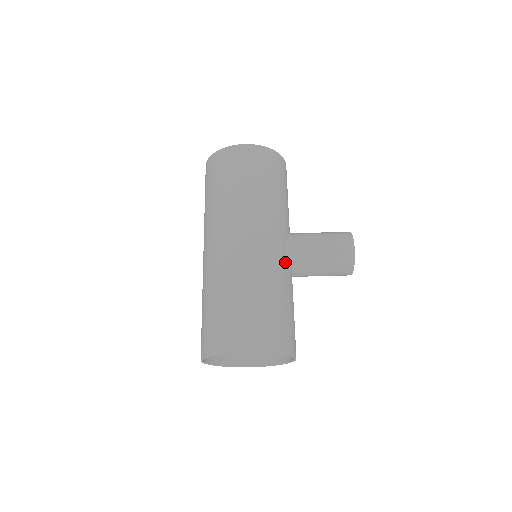
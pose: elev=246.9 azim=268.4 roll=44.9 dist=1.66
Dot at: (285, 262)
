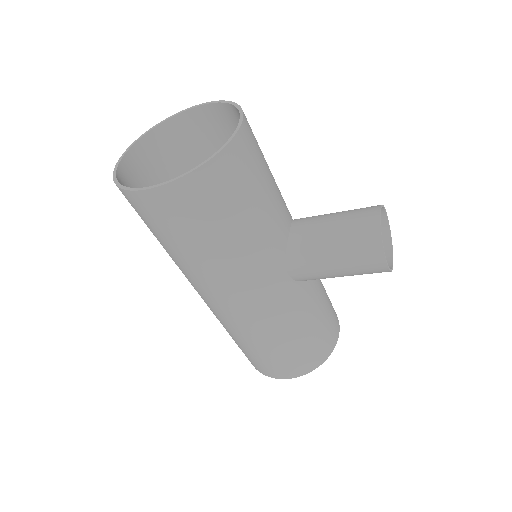
Dot at: (293, 292)
